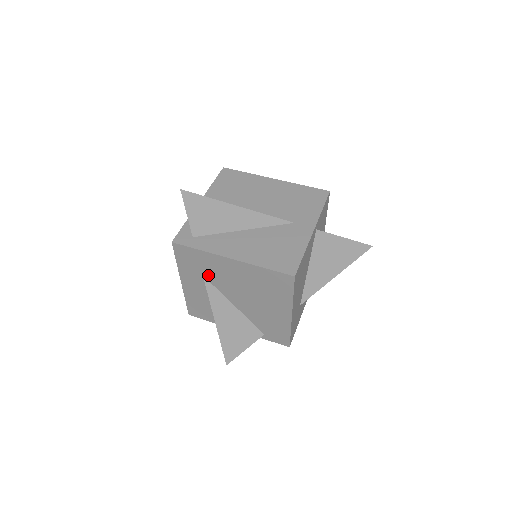
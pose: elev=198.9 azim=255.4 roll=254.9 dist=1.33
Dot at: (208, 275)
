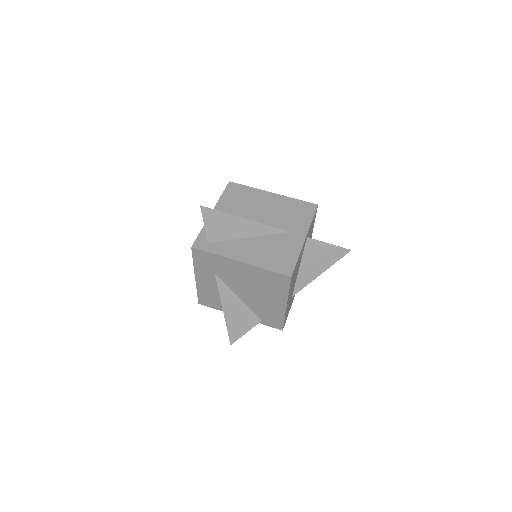
Dot at: (219, 273)
